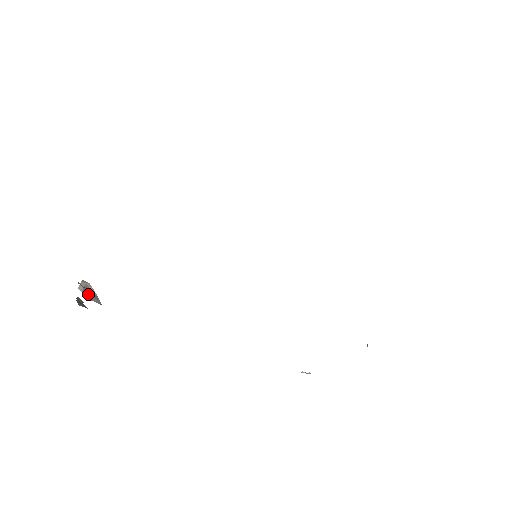
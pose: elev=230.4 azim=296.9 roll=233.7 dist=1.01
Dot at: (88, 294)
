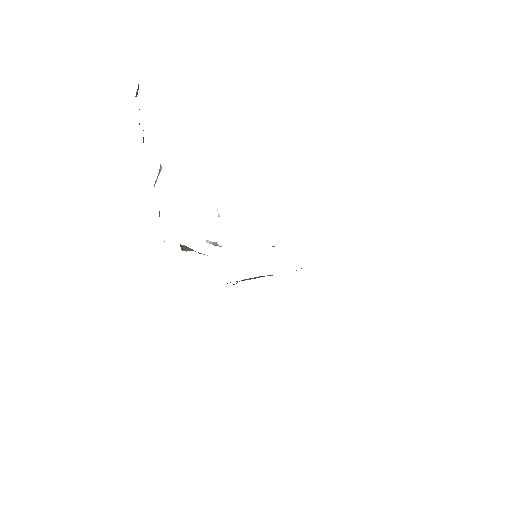
Dot at: occluded
